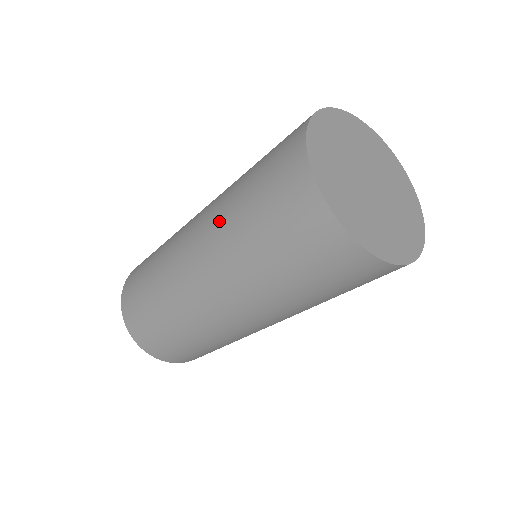
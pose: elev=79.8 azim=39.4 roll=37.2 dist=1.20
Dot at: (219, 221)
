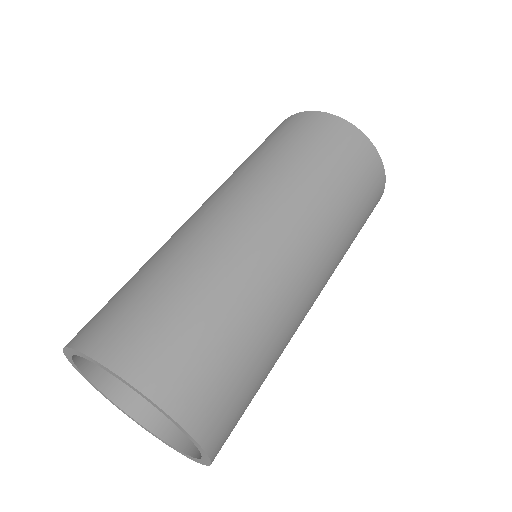
Dot at: (227, 179)
